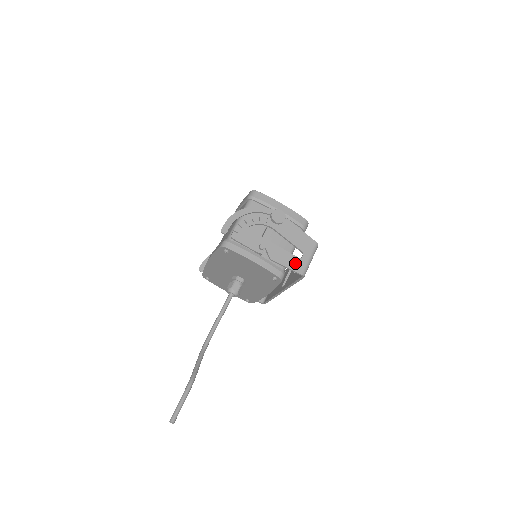
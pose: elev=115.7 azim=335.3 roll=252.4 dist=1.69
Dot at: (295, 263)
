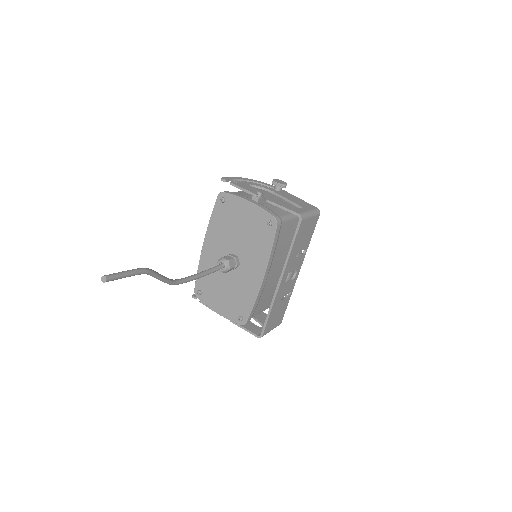
Dot at: (293, 208)
